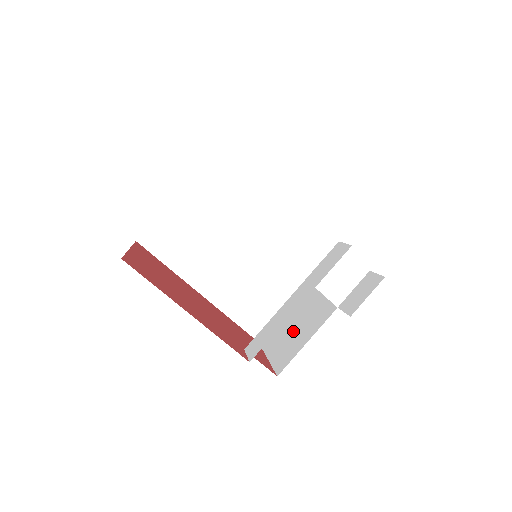
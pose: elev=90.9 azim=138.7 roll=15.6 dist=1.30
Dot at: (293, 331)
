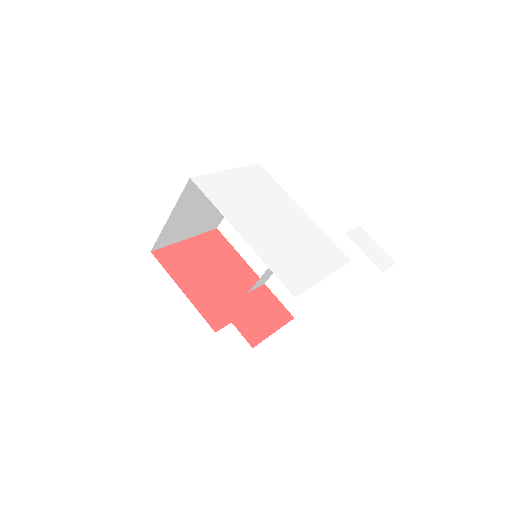
Dot at: occluded
